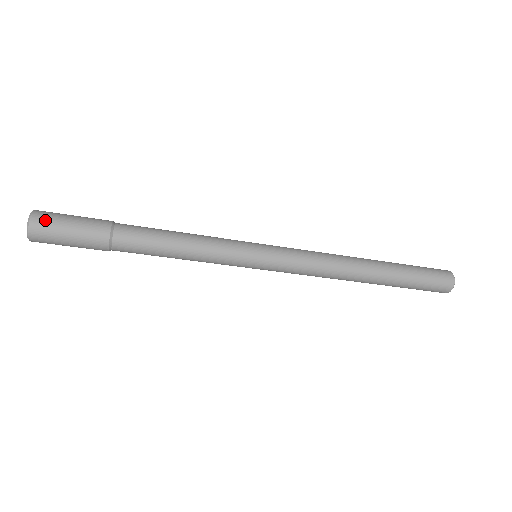
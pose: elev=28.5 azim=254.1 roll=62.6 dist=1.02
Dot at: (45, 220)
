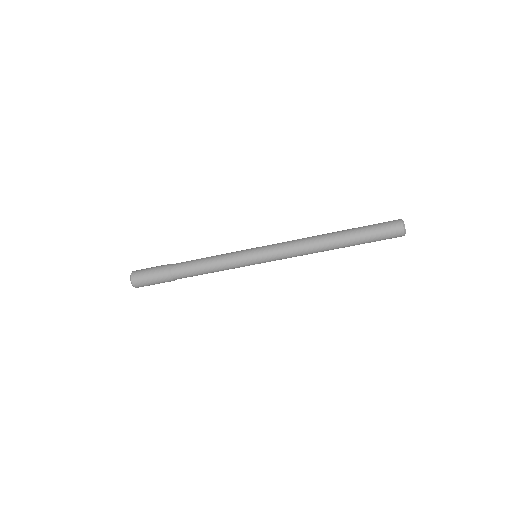
Dot at: (138, 280)
